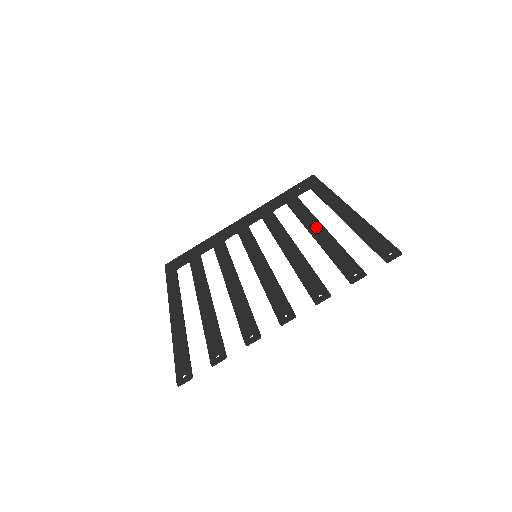
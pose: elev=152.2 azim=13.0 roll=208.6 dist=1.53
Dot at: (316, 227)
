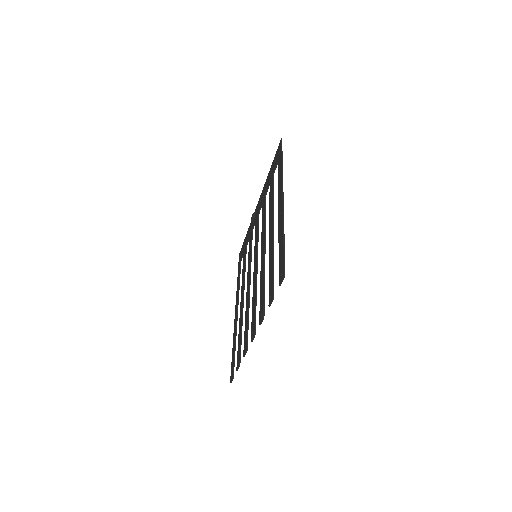
Dot at: (271, 226)
